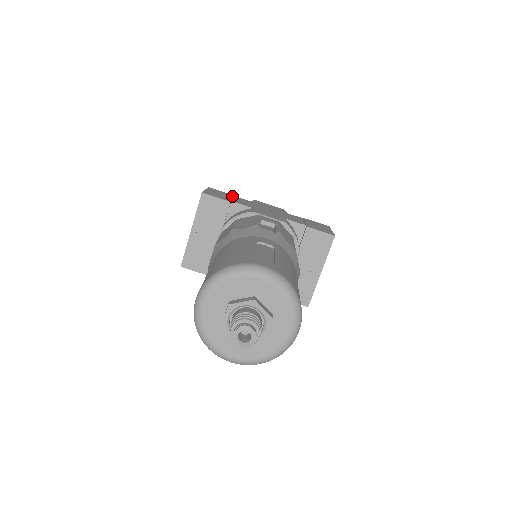
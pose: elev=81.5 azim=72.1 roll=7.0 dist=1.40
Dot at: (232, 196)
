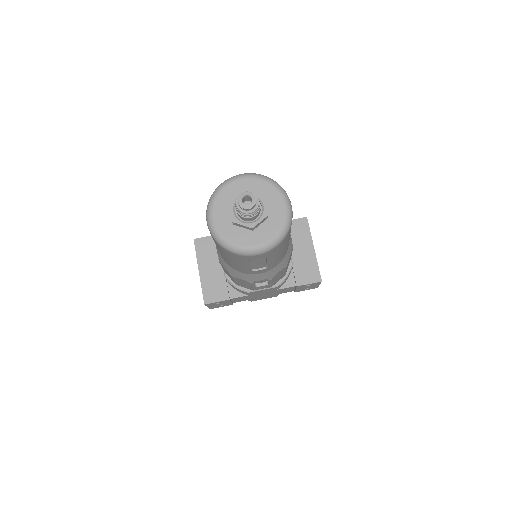
Dot at: occluded
